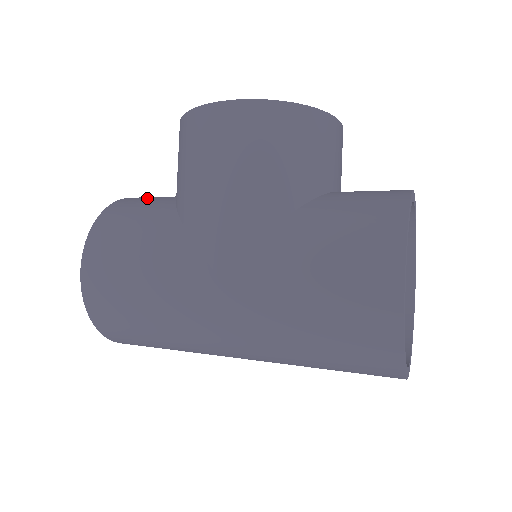
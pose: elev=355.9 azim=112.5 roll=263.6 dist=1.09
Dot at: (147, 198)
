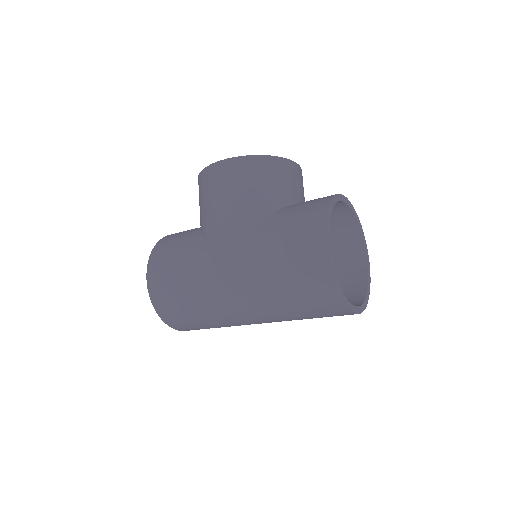
Dot at: occluded
